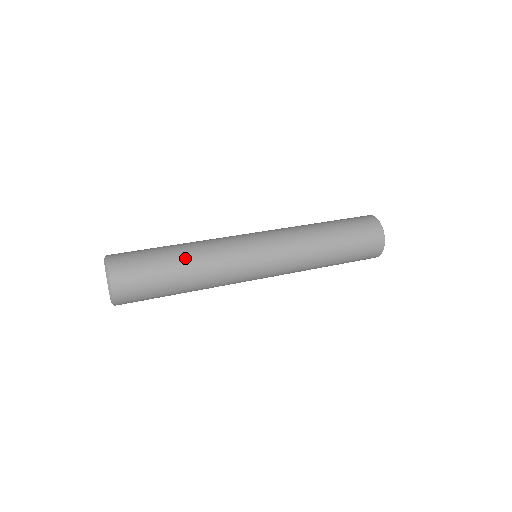
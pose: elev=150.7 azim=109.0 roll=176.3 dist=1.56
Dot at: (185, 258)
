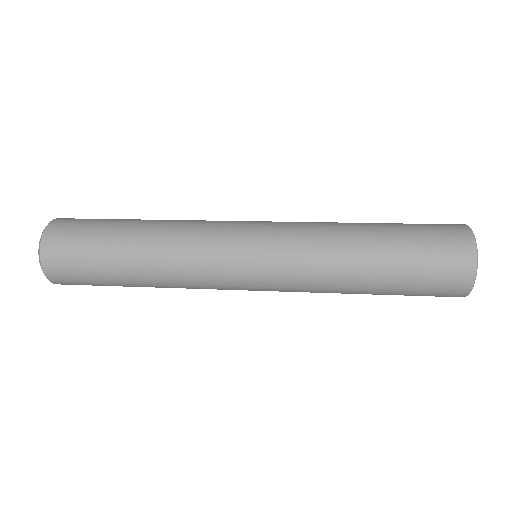
Dot at: (141, 236)
